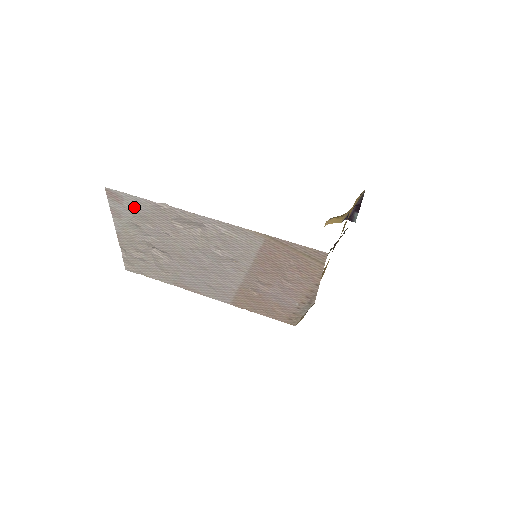
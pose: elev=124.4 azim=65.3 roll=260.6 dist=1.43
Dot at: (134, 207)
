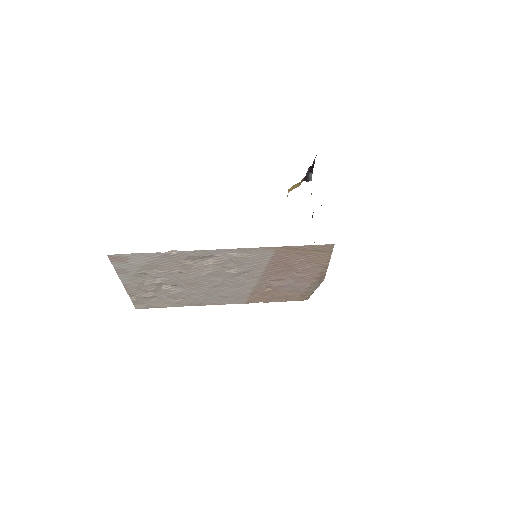
Dot at: (141, 261)
